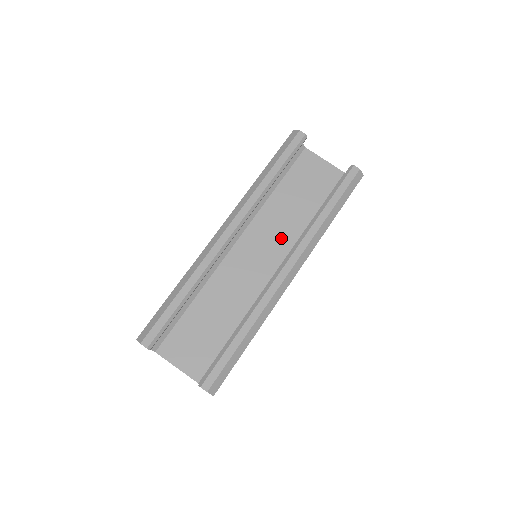
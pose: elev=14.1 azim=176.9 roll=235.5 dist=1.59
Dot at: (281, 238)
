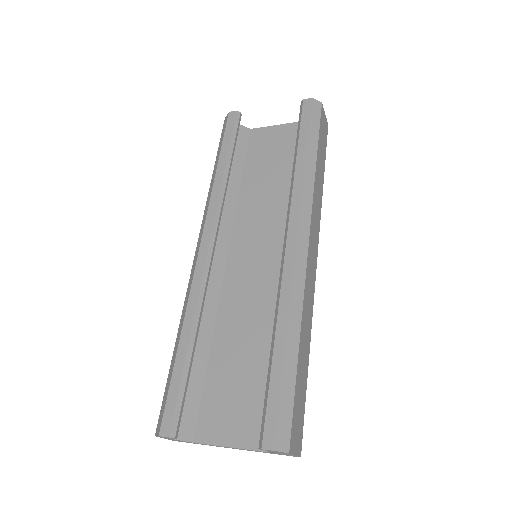
Dot at: (275, 222)
